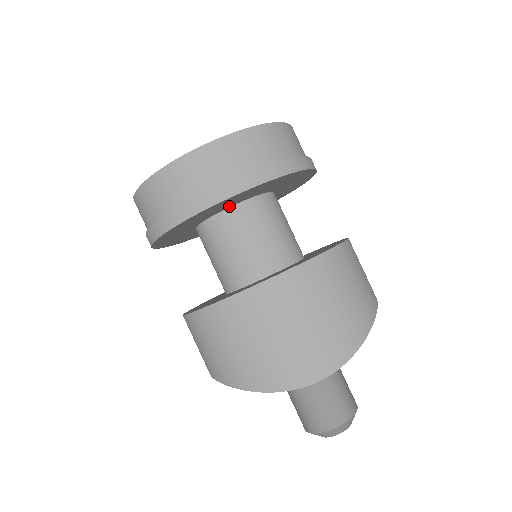
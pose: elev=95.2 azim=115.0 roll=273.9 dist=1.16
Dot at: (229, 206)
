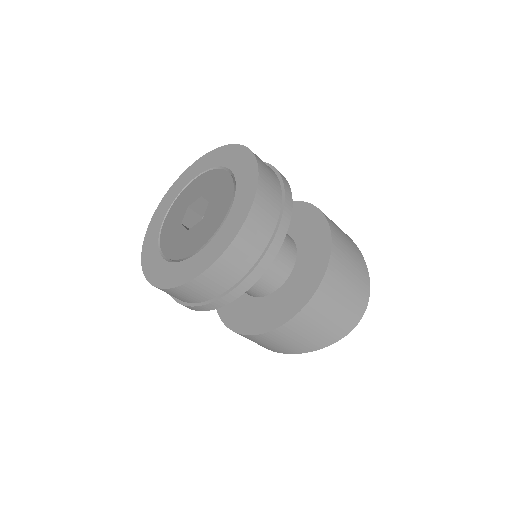
Dot at: occluded
